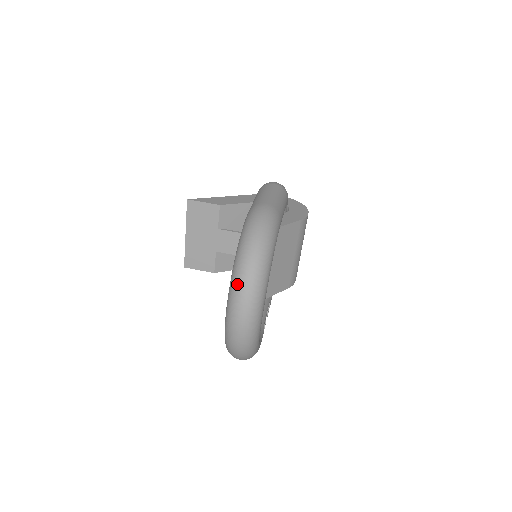
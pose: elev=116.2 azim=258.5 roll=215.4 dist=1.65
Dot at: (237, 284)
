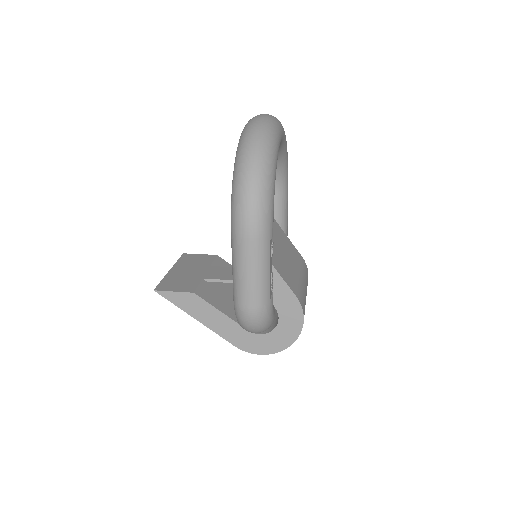
Dot at: occluded
